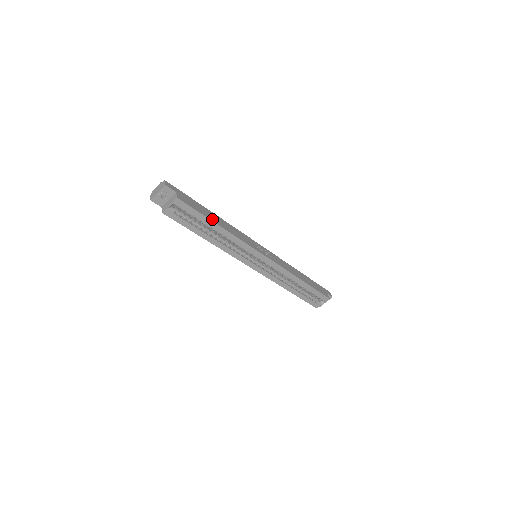
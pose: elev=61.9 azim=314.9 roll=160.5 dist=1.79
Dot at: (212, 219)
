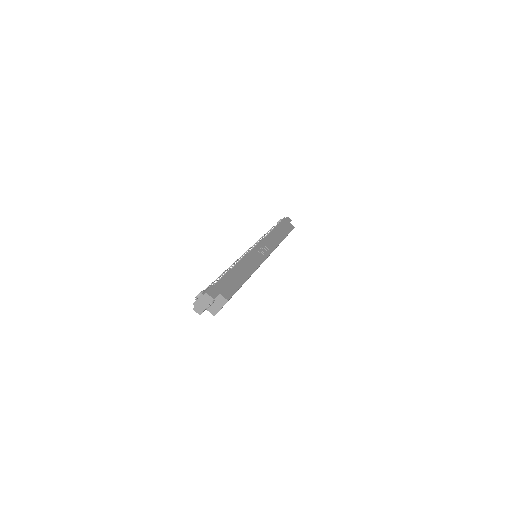
Dot at: (243, 279)
